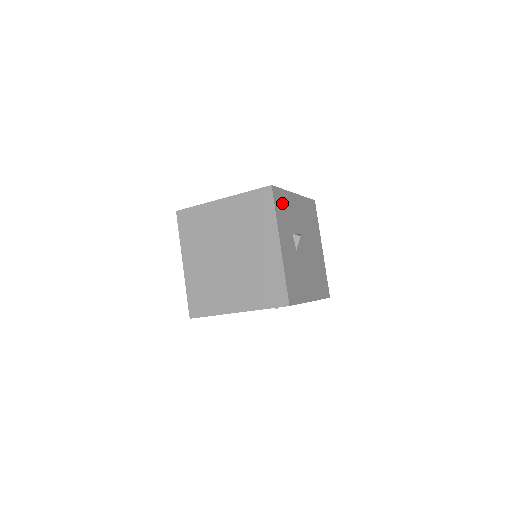
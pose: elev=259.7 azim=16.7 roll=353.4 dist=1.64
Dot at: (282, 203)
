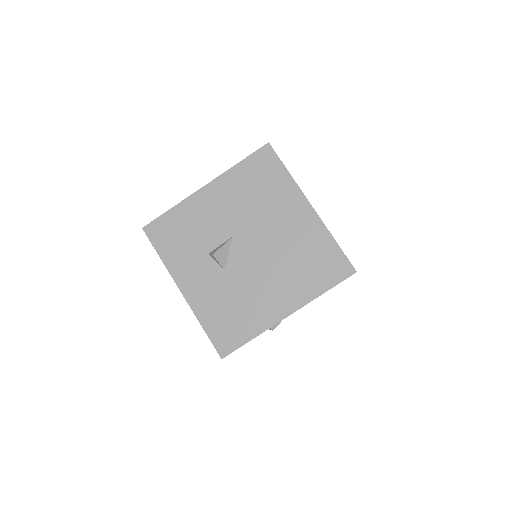
Dot at: (173, 231)
